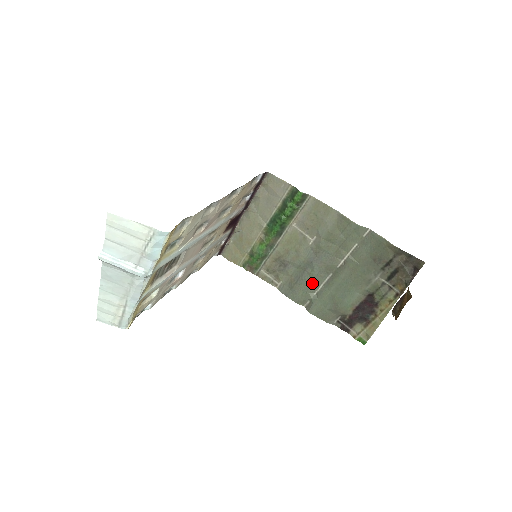
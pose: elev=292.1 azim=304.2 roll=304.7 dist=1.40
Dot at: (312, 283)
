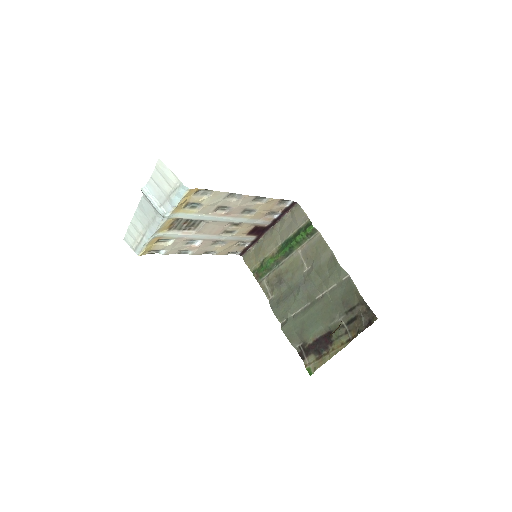
Dot at: (293, 305)
